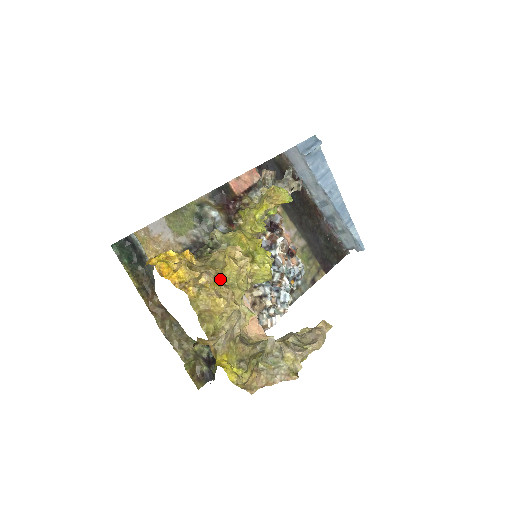
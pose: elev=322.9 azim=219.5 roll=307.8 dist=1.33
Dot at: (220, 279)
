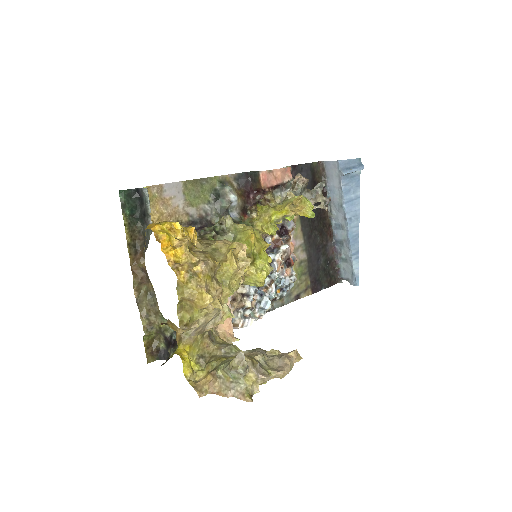
Dot at: (215, 273)
